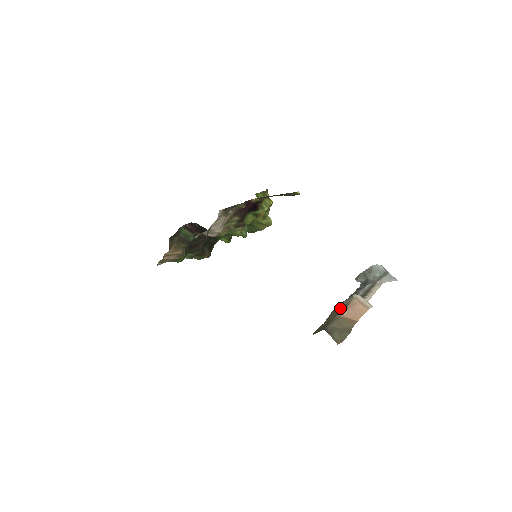
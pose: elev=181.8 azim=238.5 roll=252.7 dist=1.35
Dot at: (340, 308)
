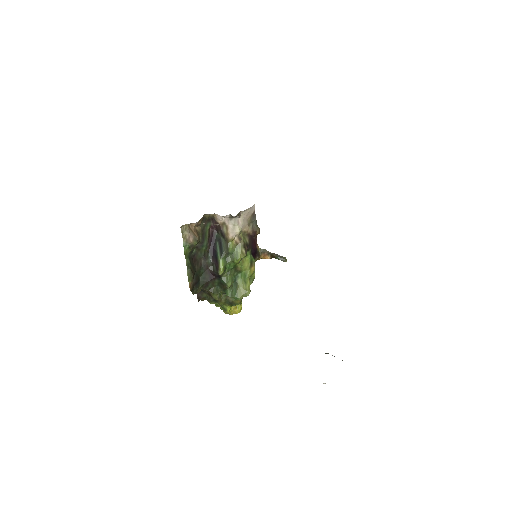
Dot at: occluded
